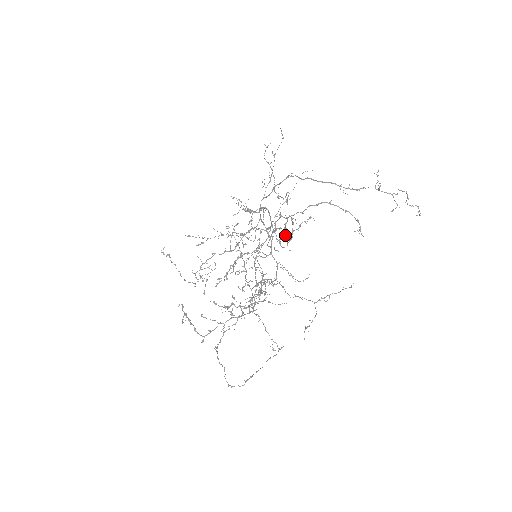
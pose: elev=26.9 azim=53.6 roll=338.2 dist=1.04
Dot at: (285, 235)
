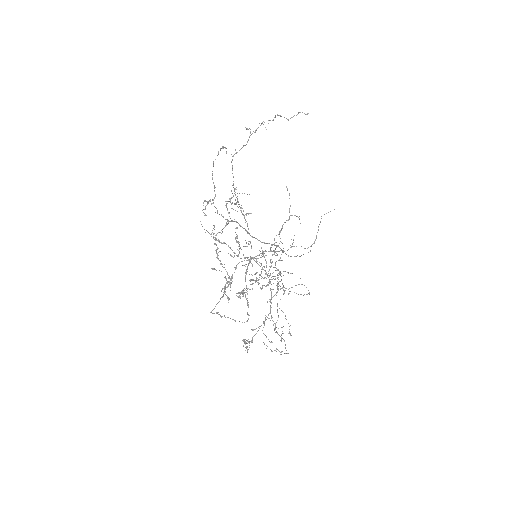
Dot at: occluded
